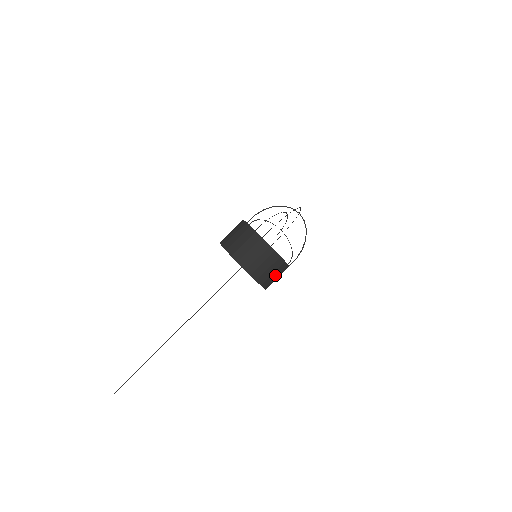
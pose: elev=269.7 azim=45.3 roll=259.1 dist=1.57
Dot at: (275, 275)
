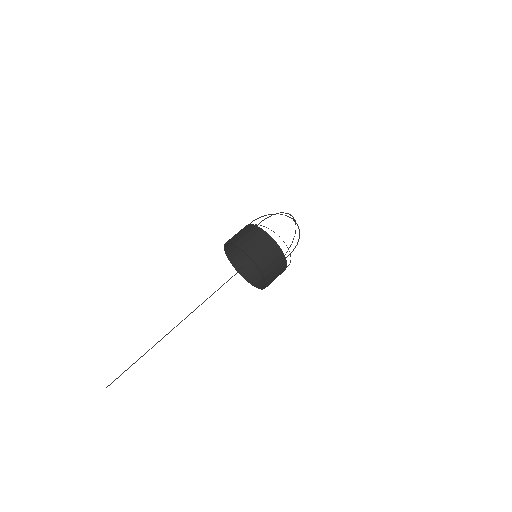
Dot at: (271, 260)
